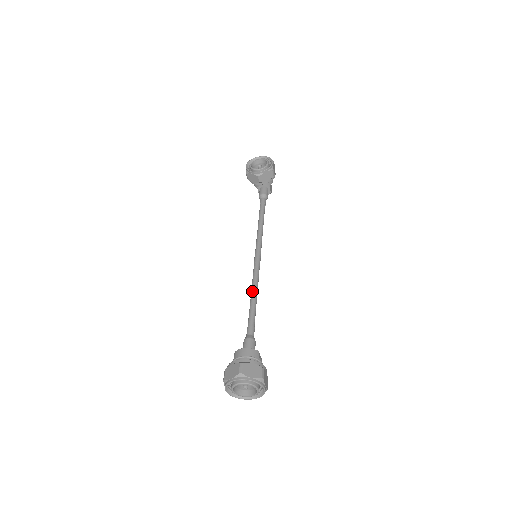
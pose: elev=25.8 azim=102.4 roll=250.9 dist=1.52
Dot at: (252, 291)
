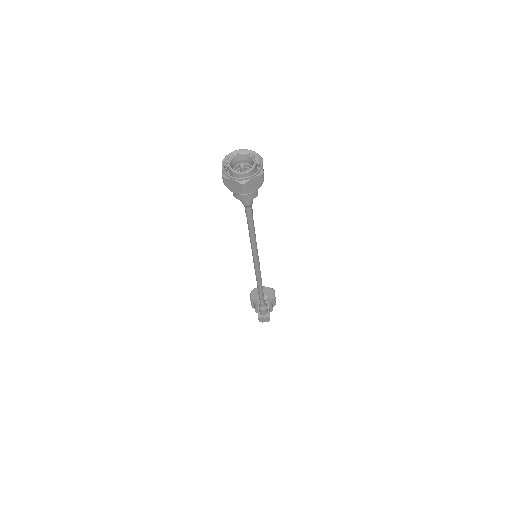
Dot at: occluded
